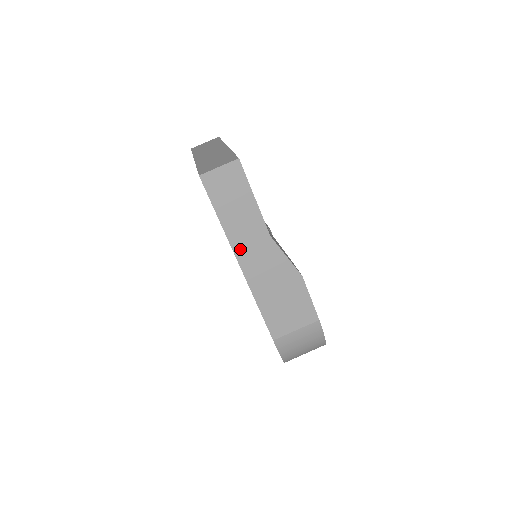
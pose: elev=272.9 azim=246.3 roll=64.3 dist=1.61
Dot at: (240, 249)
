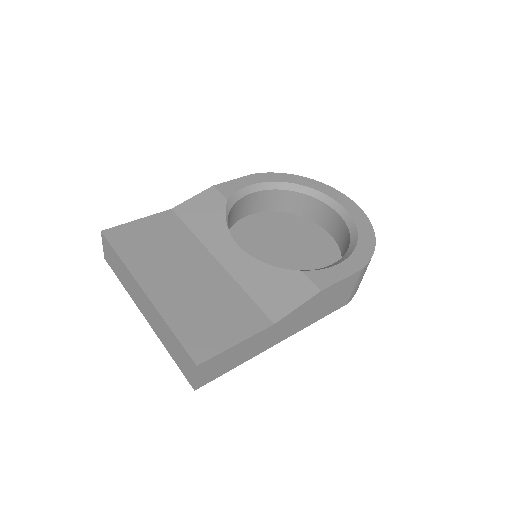
Dot at: (268, 345)
